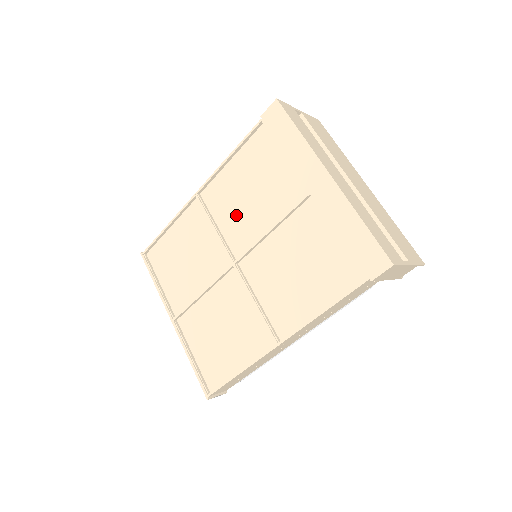
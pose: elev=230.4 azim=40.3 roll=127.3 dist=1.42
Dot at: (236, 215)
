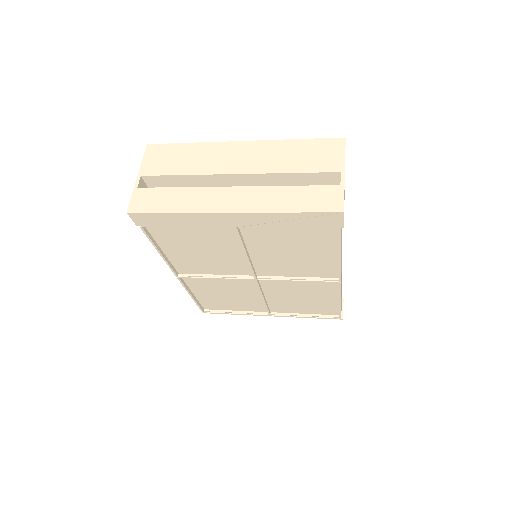
Dot at: (215, 264)
